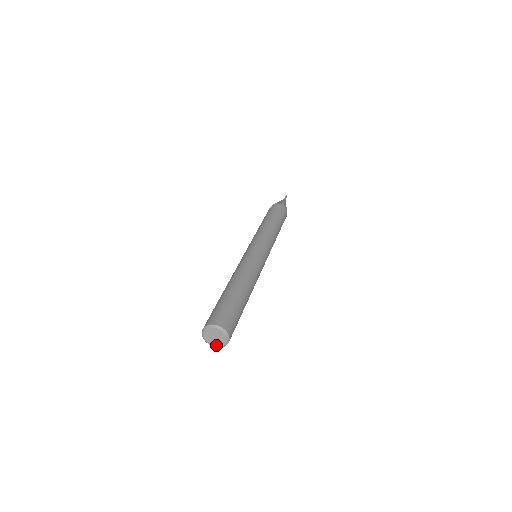
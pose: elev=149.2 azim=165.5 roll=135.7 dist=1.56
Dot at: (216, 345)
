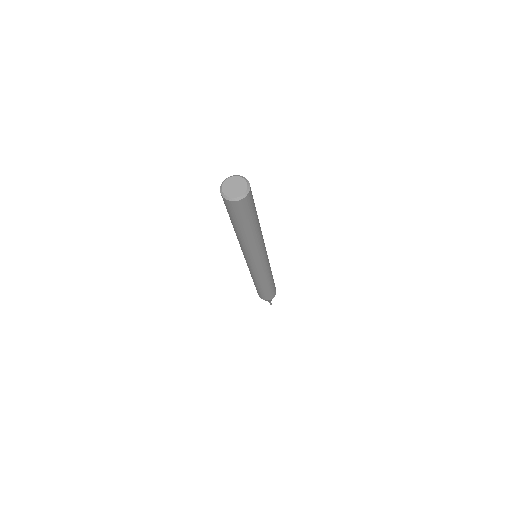
Dot at: (243, 190)
